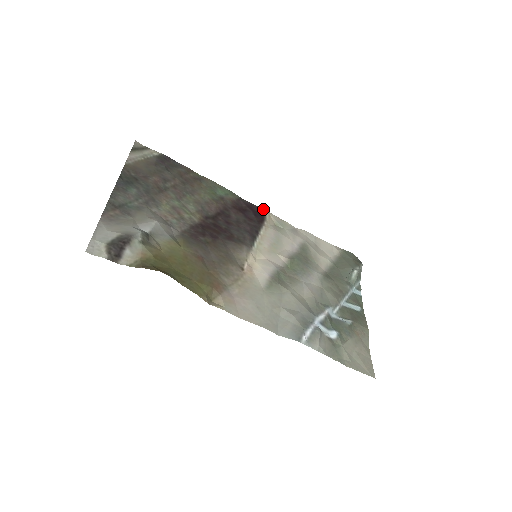
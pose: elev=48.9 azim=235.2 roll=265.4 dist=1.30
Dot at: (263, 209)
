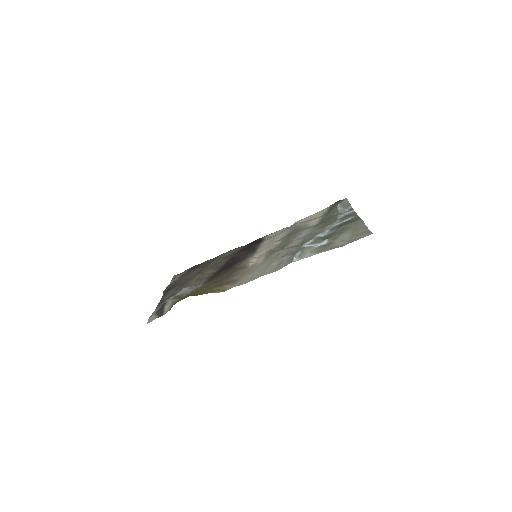
Dot at: occluded
